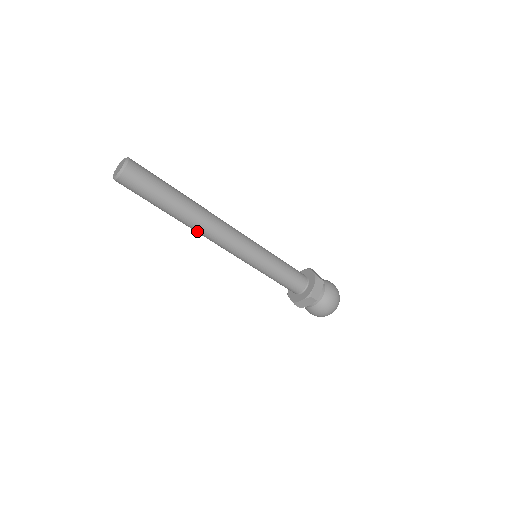
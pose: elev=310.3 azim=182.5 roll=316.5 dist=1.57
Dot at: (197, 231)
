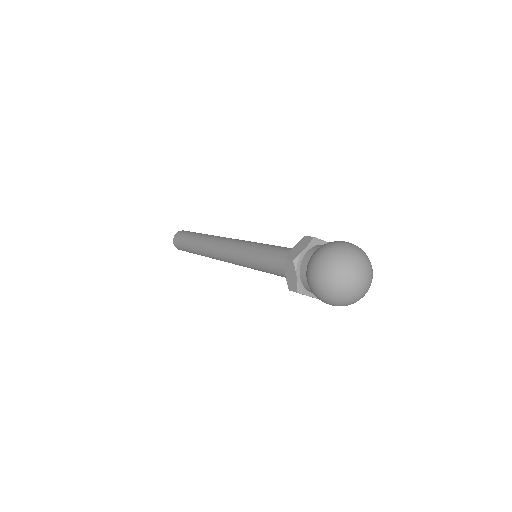
Dot at: (209, 255)
